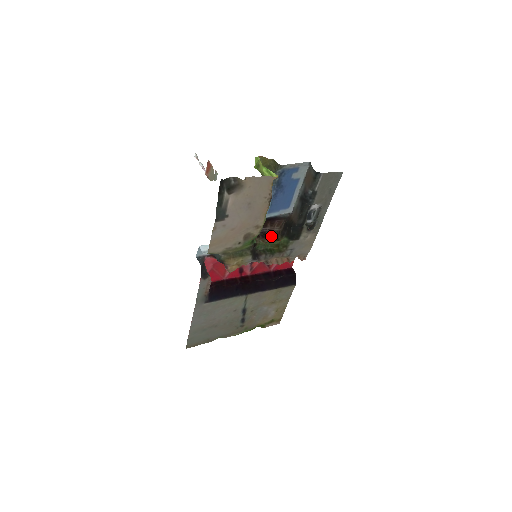
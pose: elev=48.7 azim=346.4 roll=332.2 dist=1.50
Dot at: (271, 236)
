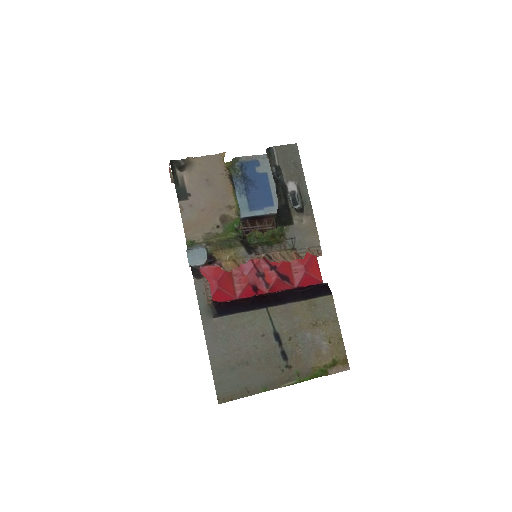
Dot at: occluded
